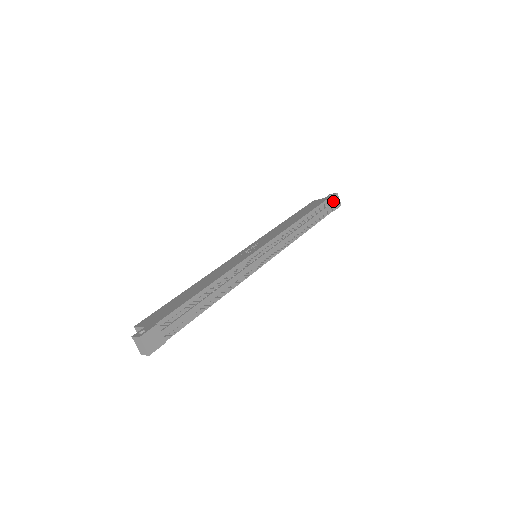
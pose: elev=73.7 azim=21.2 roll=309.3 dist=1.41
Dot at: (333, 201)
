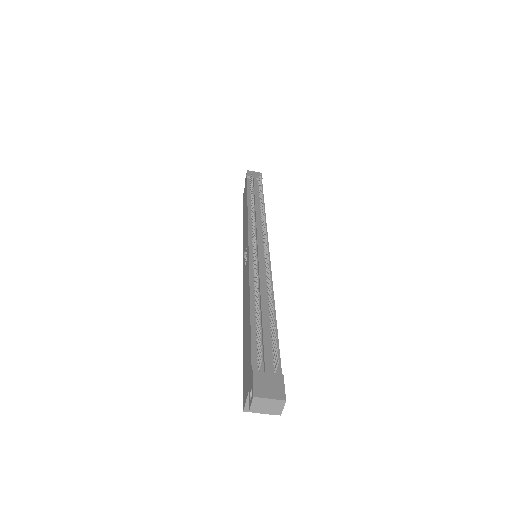
Dot at: (252, 176)
